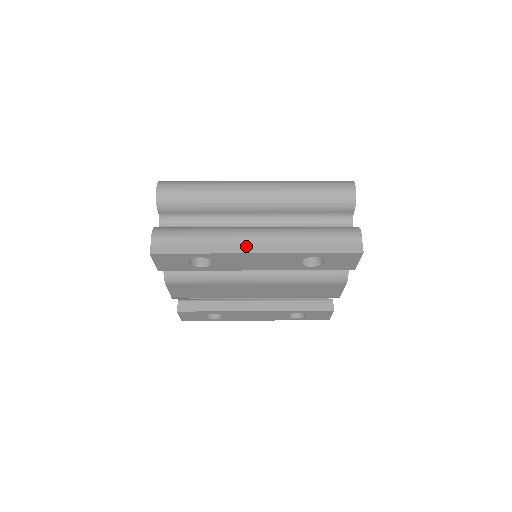
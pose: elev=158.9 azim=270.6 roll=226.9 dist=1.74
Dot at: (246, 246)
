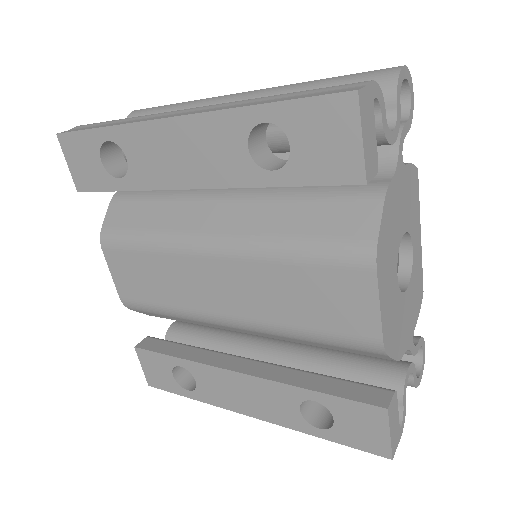
Dot at: (167, 116)
